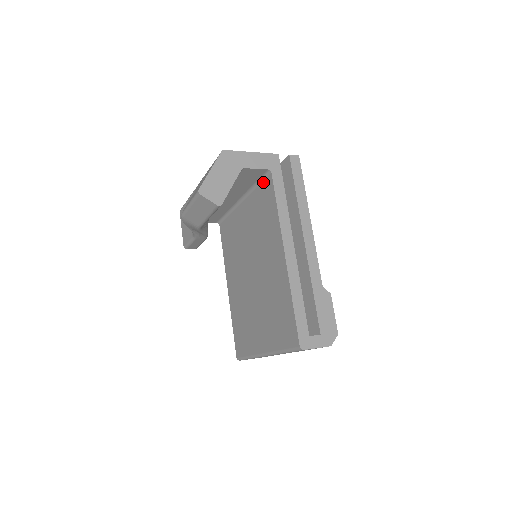
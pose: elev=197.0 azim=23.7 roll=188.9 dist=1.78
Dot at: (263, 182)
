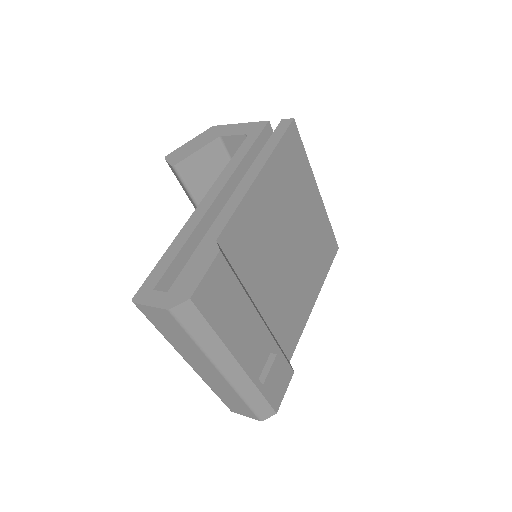
Dot at: occluded
